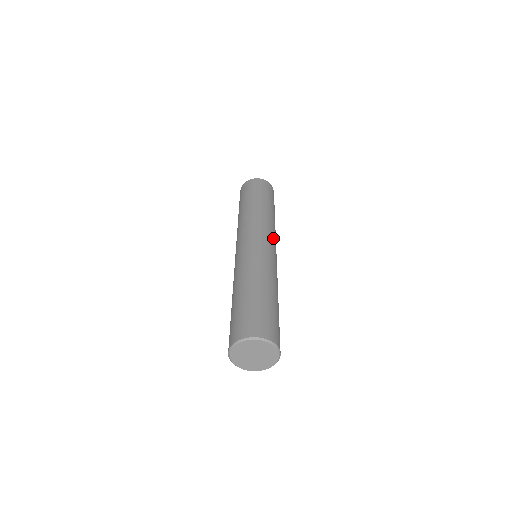
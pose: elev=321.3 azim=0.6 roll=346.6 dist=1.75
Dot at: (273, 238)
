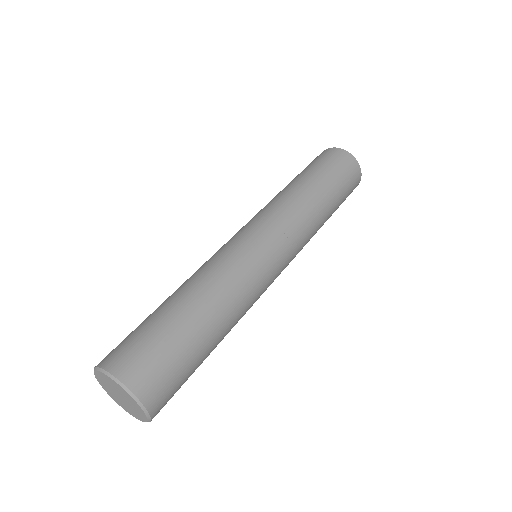
Dot at: (292, 247)
